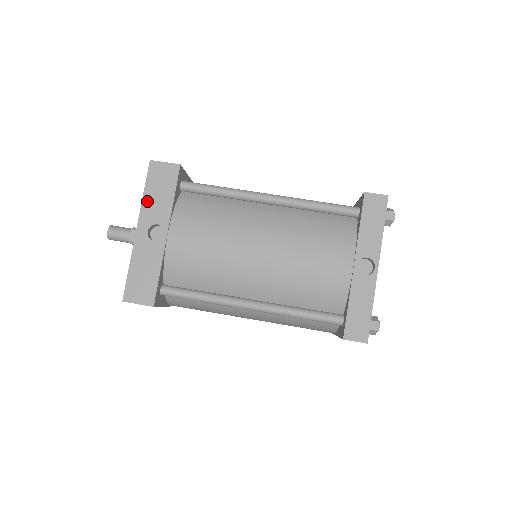
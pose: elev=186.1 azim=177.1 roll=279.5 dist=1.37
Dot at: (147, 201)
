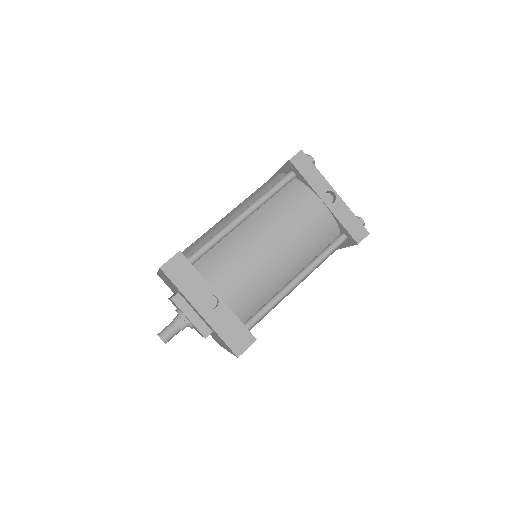
Dot at: (186, 291)
